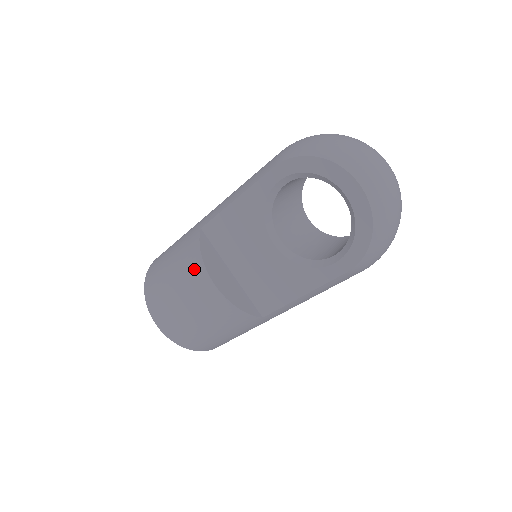
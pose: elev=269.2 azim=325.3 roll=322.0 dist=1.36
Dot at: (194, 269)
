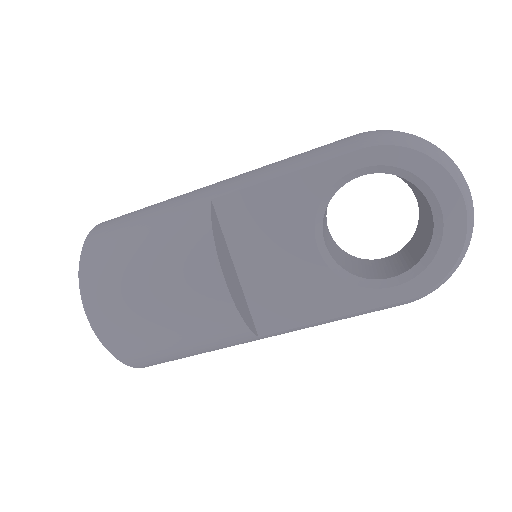
Dot at: (194, 252)
